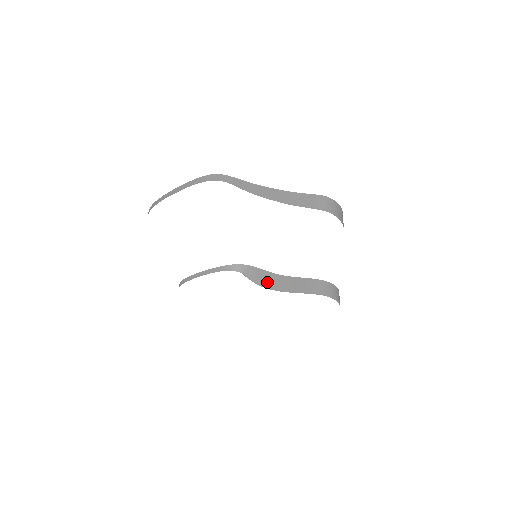
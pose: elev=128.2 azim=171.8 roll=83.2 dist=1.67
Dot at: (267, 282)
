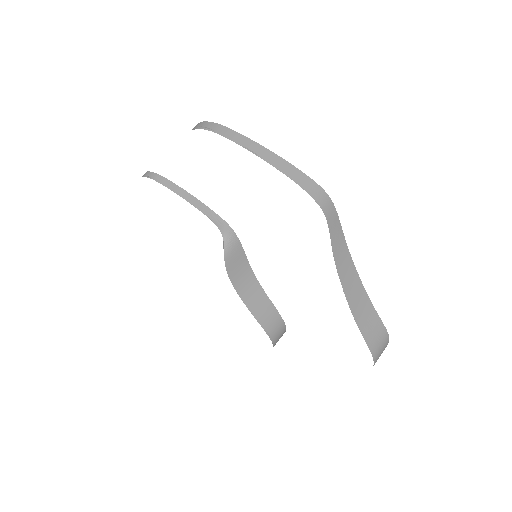
Dot at: (237, 273)
